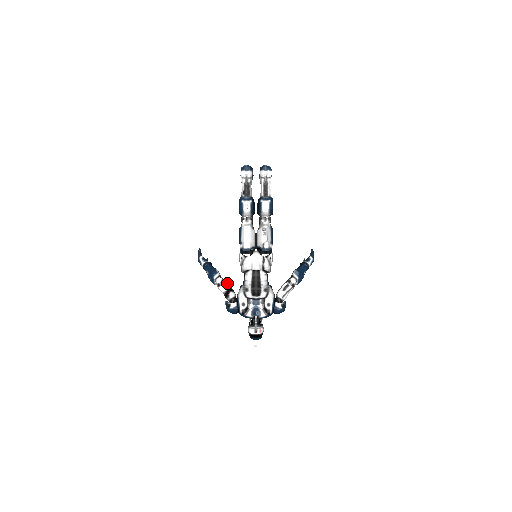
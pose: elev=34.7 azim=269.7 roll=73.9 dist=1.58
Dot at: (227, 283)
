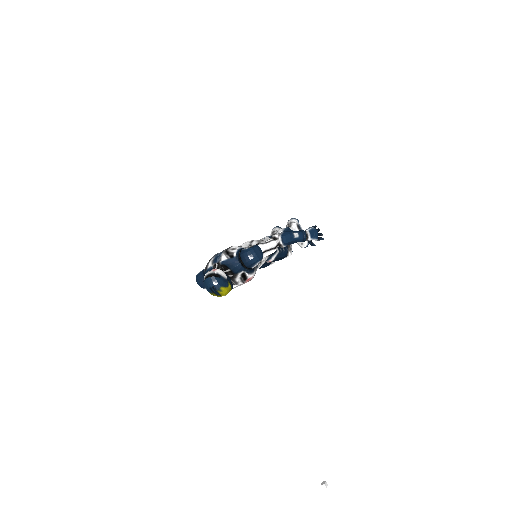
Dot at: occluded
